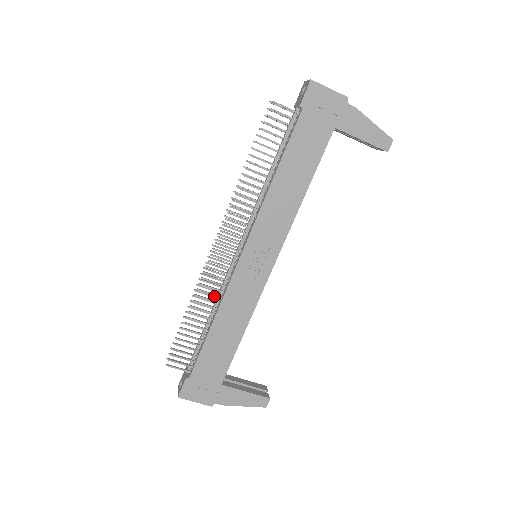
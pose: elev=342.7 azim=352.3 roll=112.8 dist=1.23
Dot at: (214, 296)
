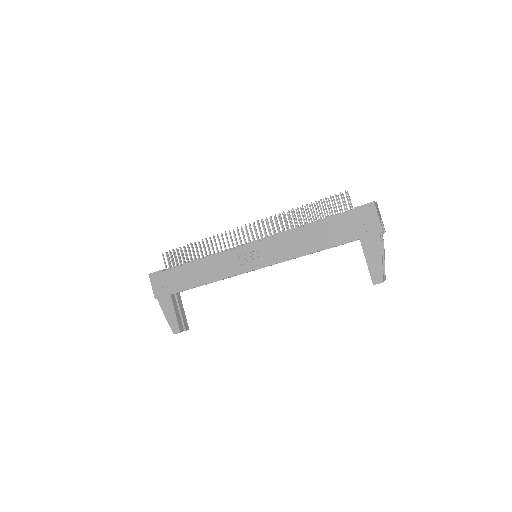
Dot at: occluded
